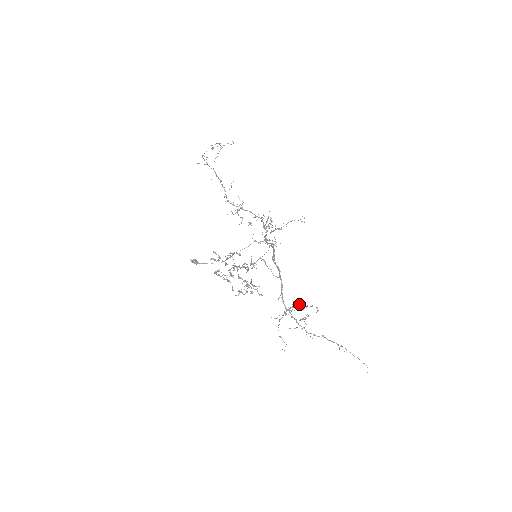
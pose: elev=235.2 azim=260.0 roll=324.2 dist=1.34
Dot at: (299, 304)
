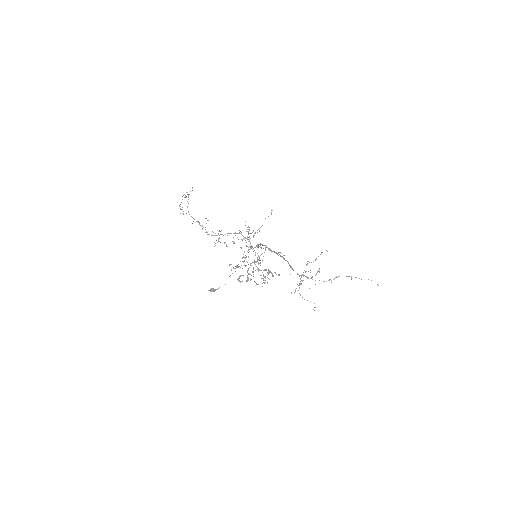
Dot at: occluded
